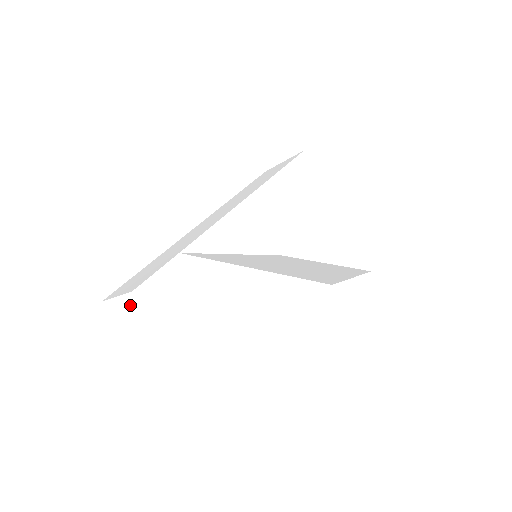
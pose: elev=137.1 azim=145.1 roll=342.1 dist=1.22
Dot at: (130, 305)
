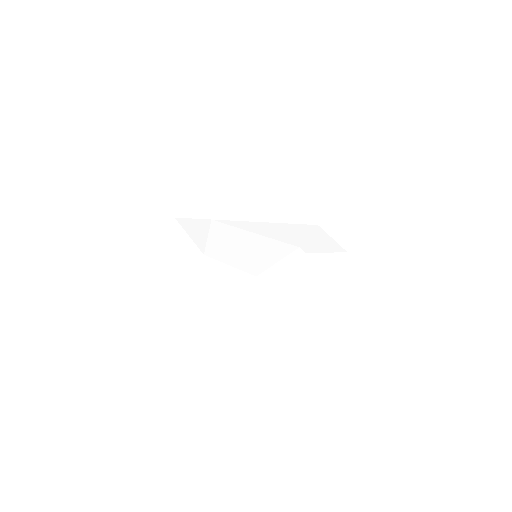
Dot at: (166, 230)
